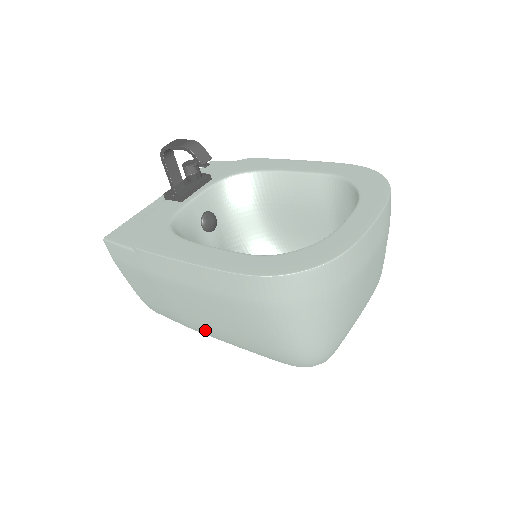
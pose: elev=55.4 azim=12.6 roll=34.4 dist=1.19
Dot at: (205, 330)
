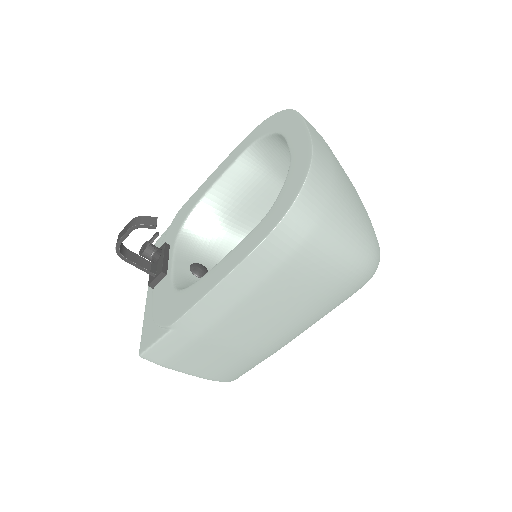
Dot at: (280, 337)
